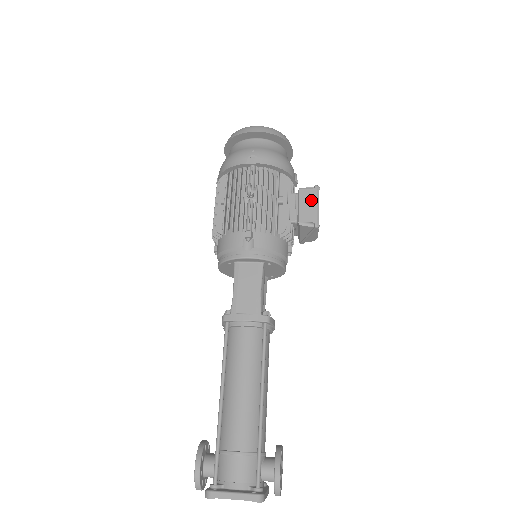
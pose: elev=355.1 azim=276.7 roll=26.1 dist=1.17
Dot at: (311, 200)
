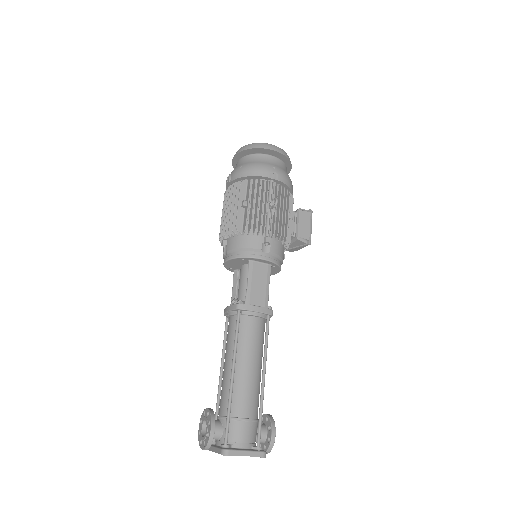
Dot at: (307, 221)
